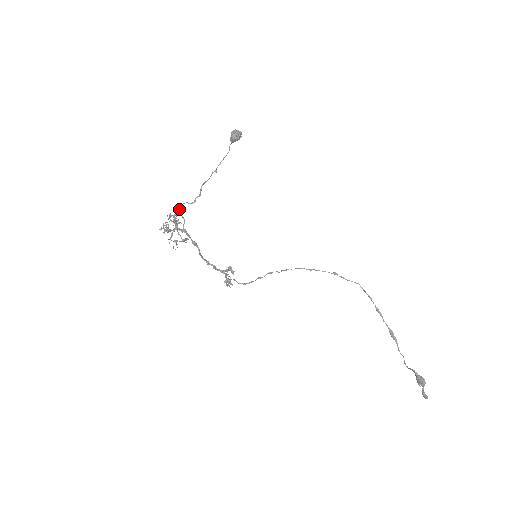
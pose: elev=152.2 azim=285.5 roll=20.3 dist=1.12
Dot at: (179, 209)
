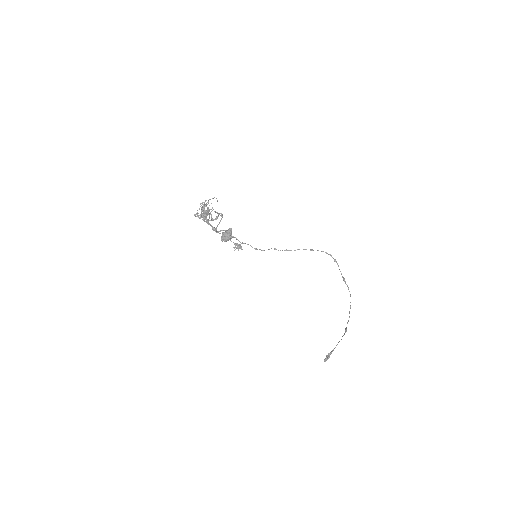
Dot at: (208, 210)
